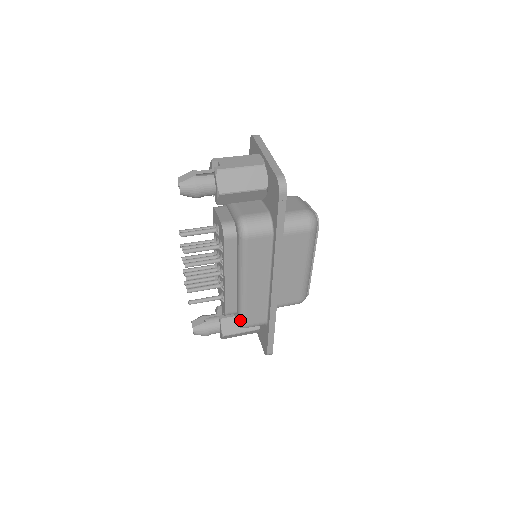
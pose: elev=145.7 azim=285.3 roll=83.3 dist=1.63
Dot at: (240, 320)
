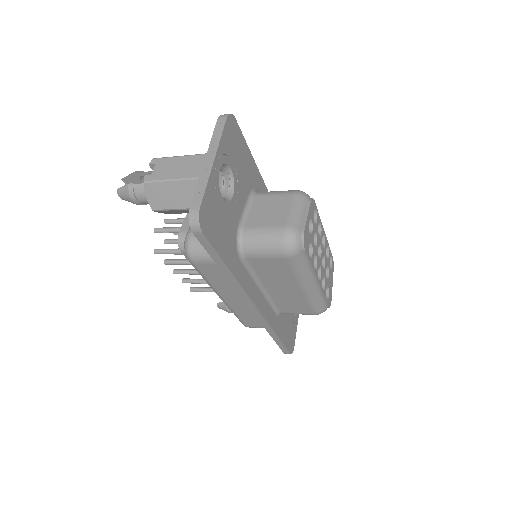
Dot at: (239, 320)
